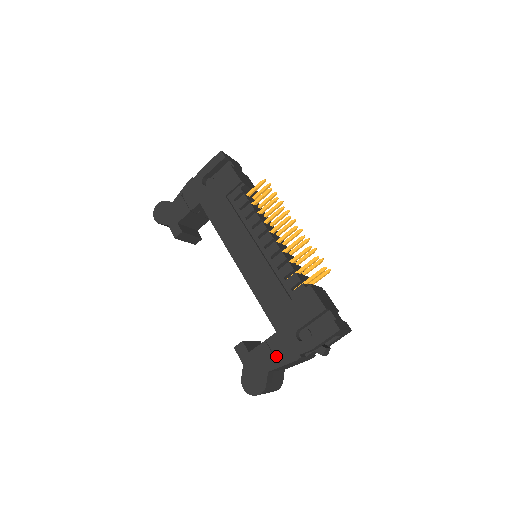
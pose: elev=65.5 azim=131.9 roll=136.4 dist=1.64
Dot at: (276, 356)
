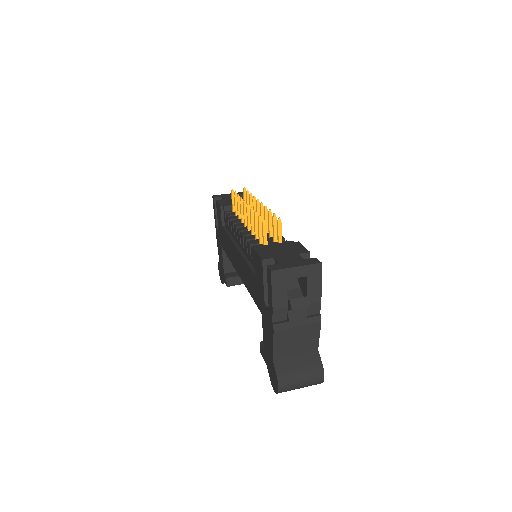
Dot at: (269, 338)
